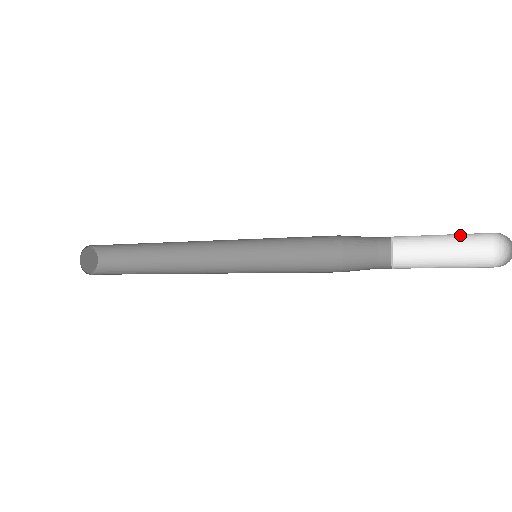
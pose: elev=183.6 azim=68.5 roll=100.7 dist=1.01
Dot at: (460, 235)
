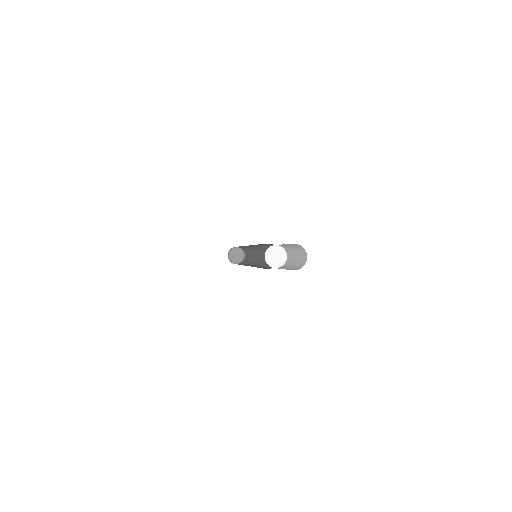
Dot at: (299, 252)
